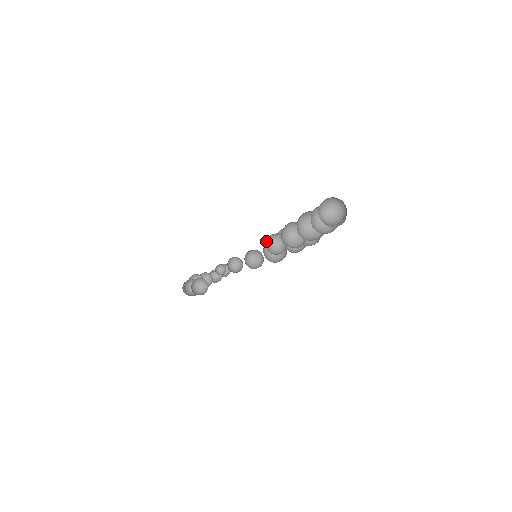
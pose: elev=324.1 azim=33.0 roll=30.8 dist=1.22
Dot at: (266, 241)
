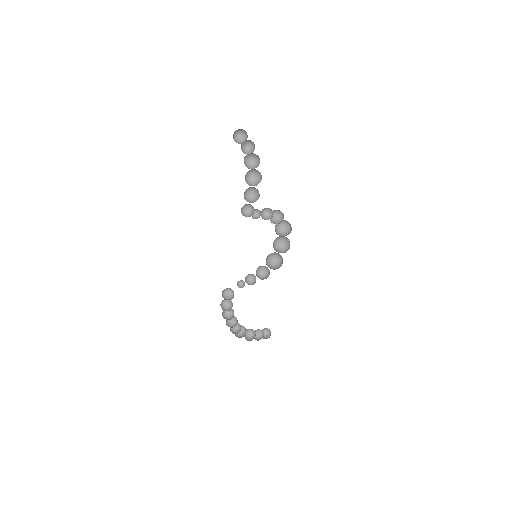
Dot at: (242, 213)
